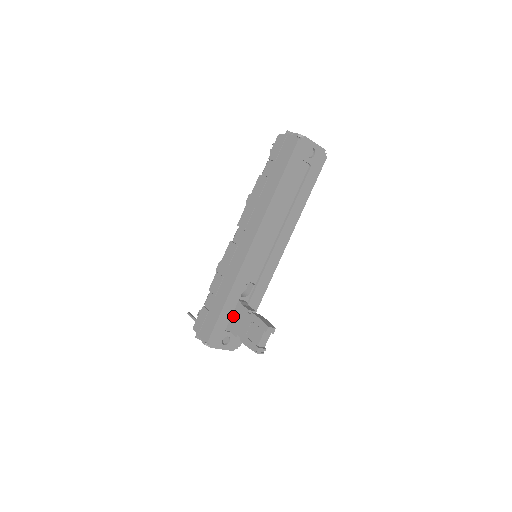
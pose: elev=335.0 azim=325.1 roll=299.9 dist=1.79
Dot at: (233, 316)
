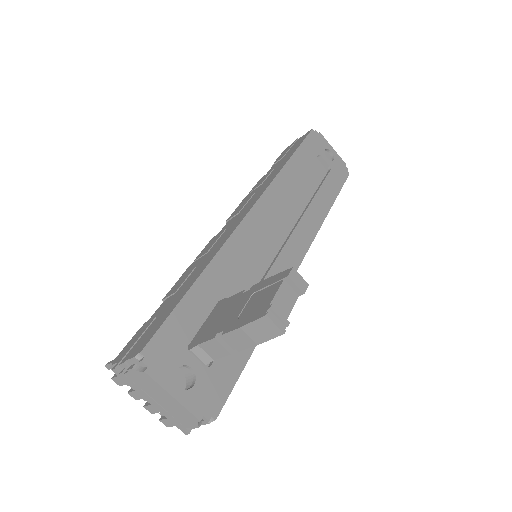
Dot at: (208, 322)
